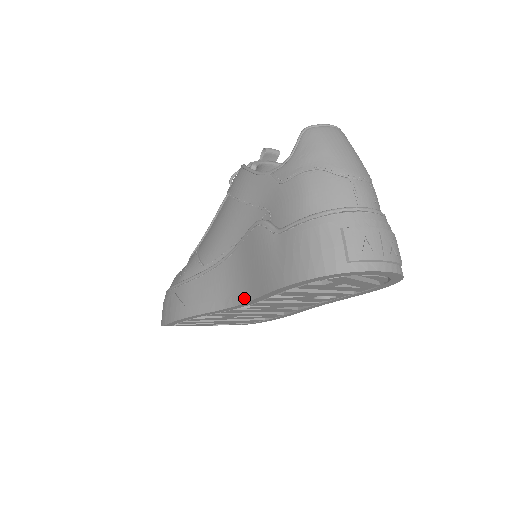
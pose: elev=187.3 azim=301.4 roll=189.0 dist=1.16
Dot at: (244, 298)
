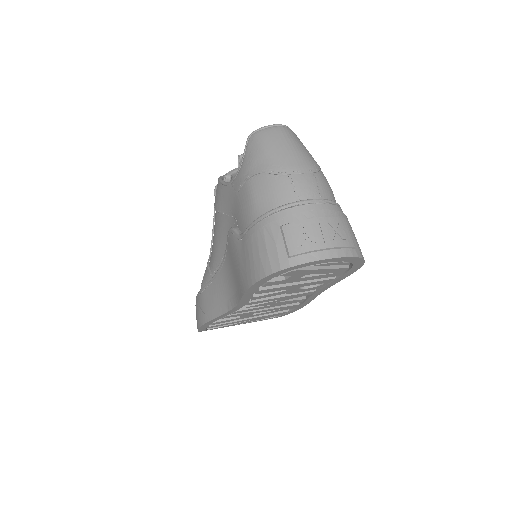
Dot at: (236, 300)
